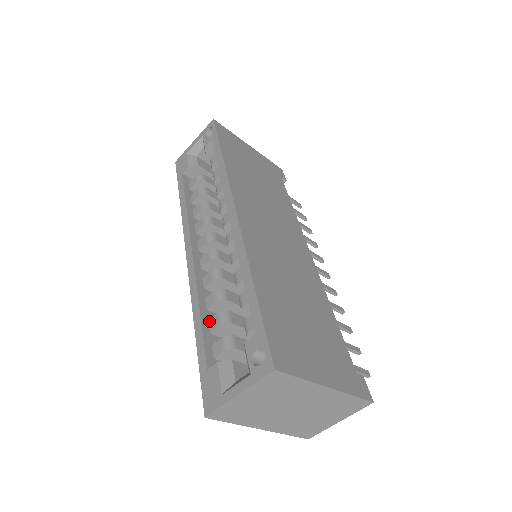
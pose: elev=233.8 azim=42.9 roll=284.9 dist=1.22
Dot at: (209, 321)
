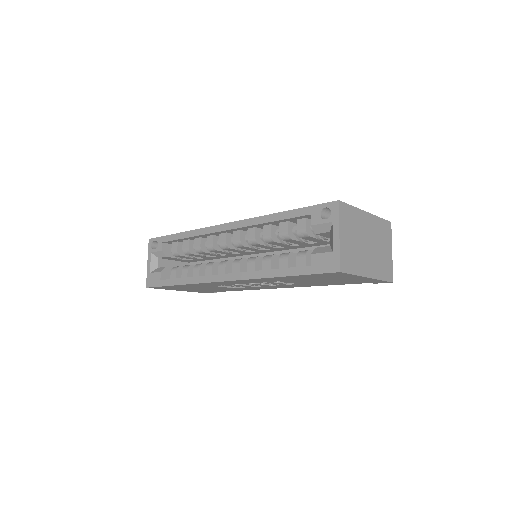
Dot at: occluded
